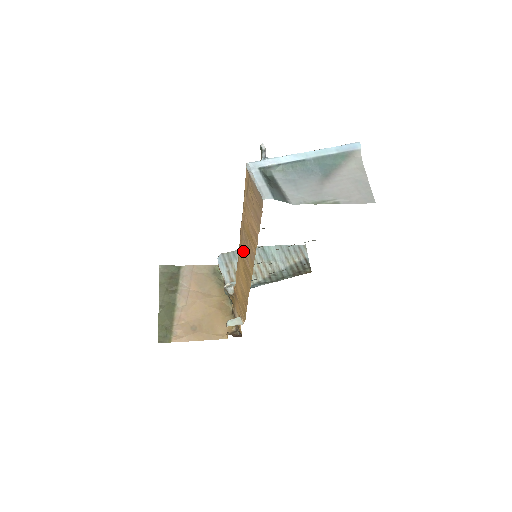
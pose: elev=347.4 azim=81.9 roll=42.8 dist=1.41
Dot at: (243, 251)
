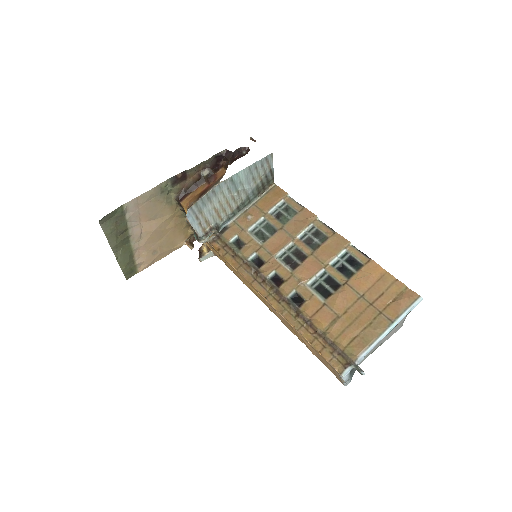
Dot at: occluded
